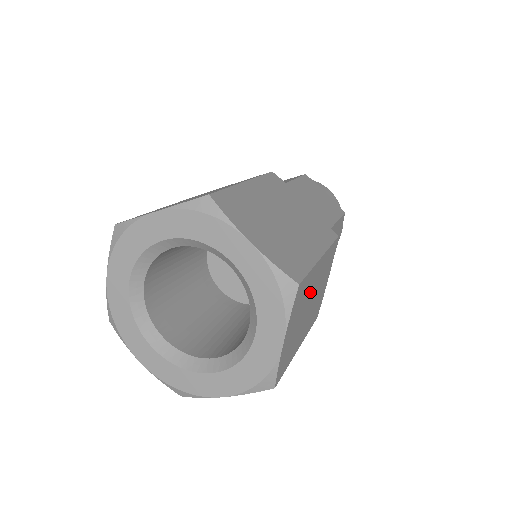
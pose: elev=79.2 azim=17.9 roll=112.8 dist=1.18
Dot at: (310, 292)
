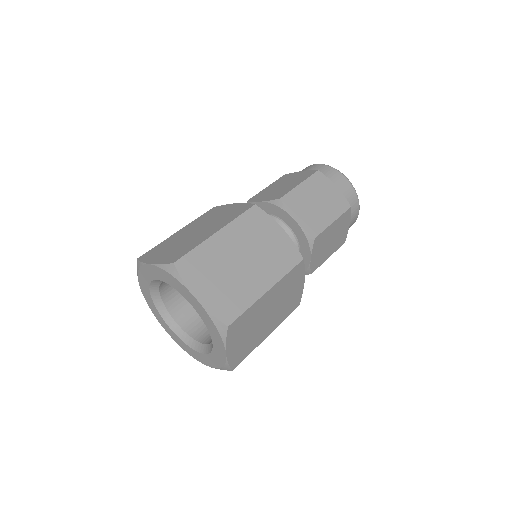
Dot at: (261, 312)
